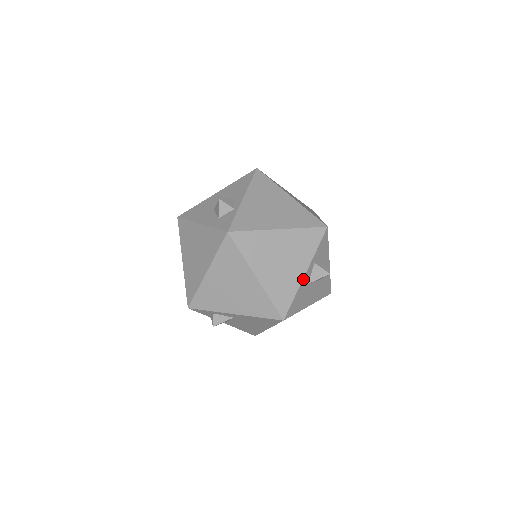
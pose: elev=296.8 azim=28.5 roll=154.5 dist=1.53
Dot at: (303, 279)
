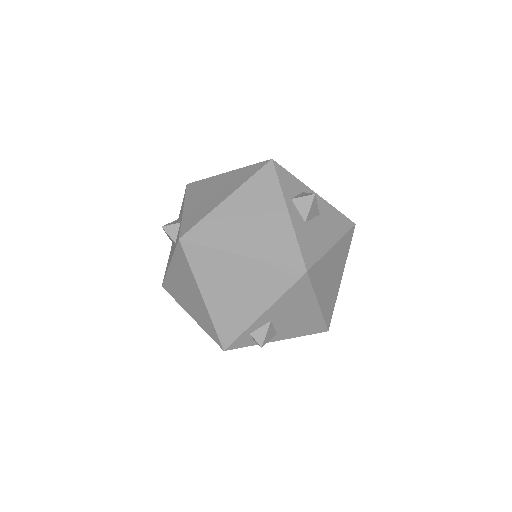
Dot at: (291, 220)
